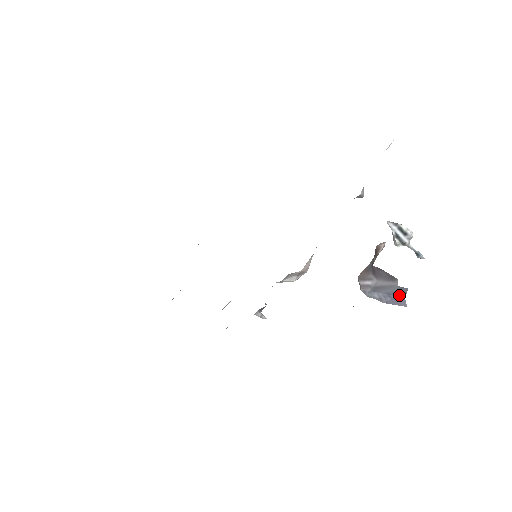
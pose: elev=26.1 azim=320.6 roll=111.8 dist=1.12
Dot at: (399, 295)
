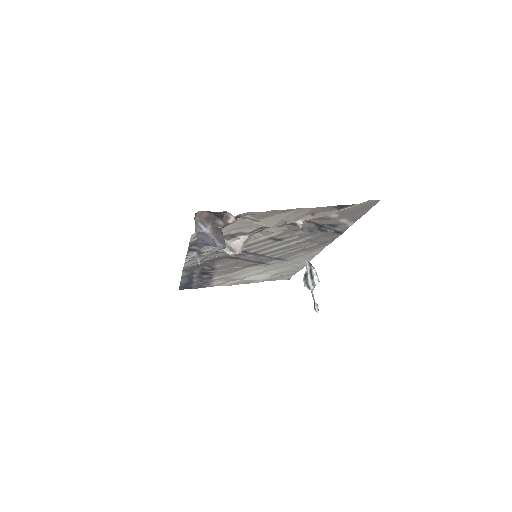
Dot at: (207, 244)
